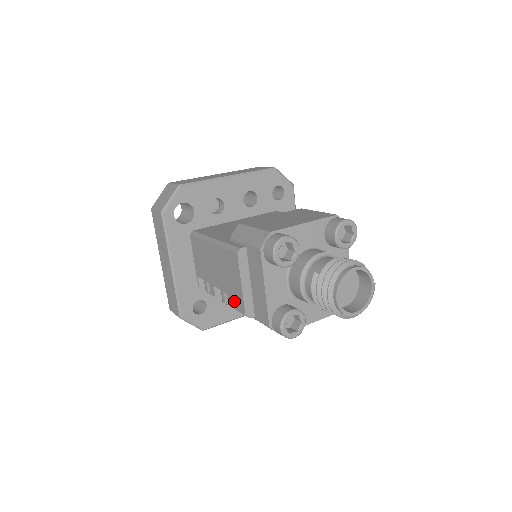
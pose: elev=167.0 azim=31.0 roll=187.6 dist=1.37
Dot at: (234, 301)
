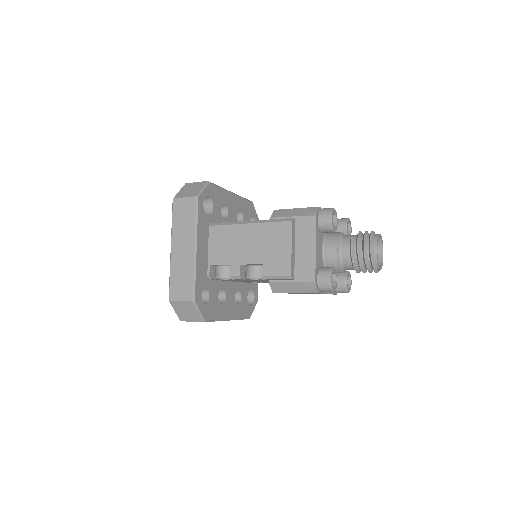
Dot at: (275, 267)
